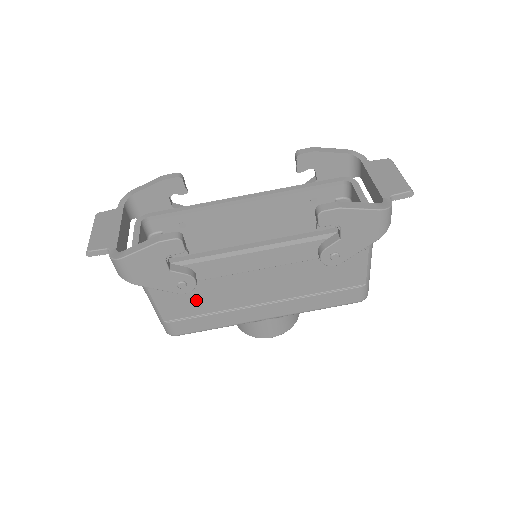
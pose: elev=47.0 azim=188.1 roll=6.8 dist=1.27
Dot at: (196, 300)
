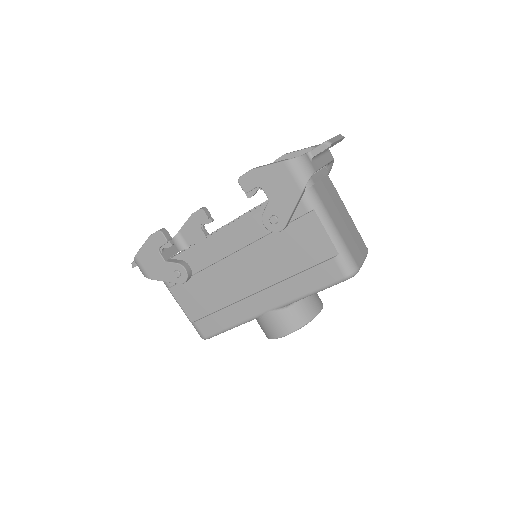
Dot at: (204, 296)
